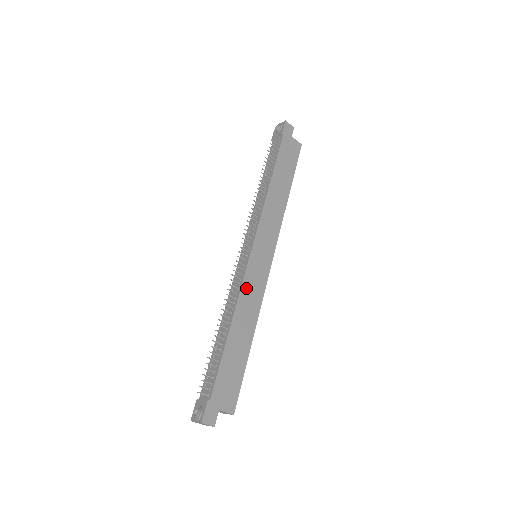
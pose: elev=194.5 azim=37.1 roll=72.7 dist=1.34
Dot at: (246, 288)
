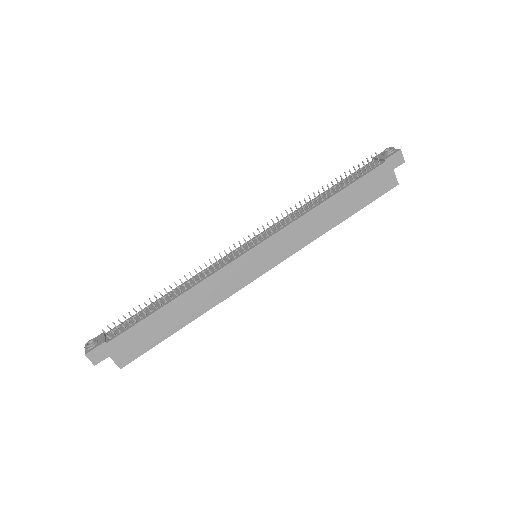
Dot at: (218, 278)
